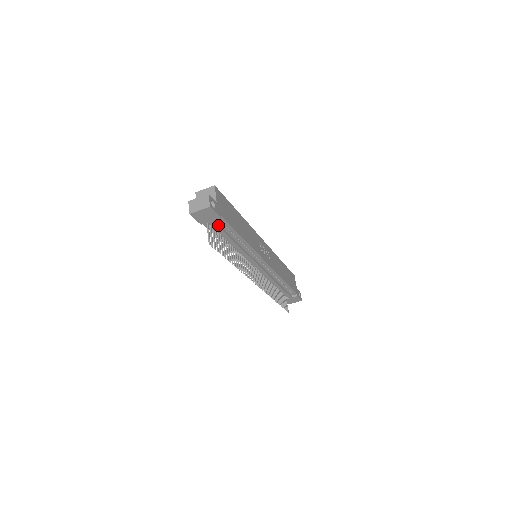
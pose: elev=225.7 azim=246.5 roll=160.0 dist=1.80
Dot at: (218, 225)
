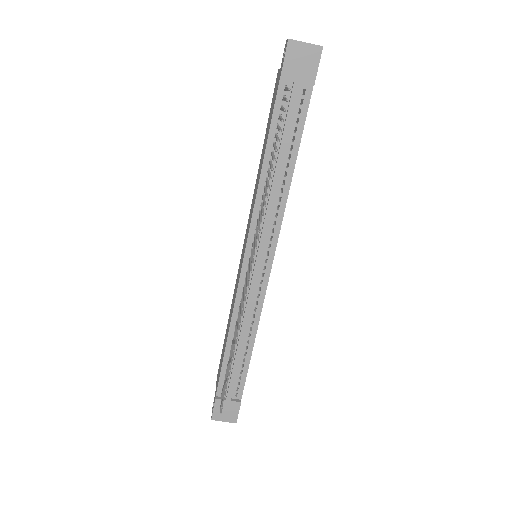
Dot at: (295, 103)
